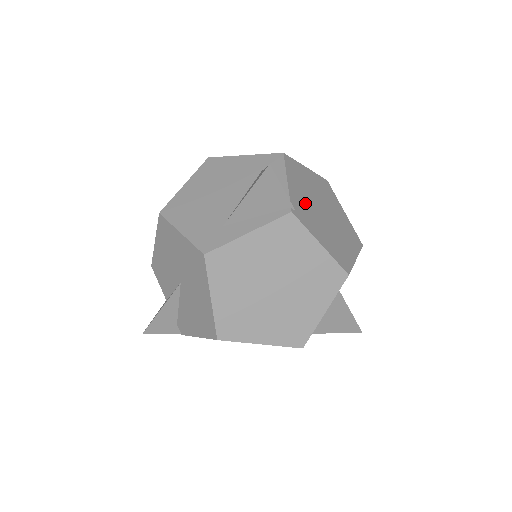
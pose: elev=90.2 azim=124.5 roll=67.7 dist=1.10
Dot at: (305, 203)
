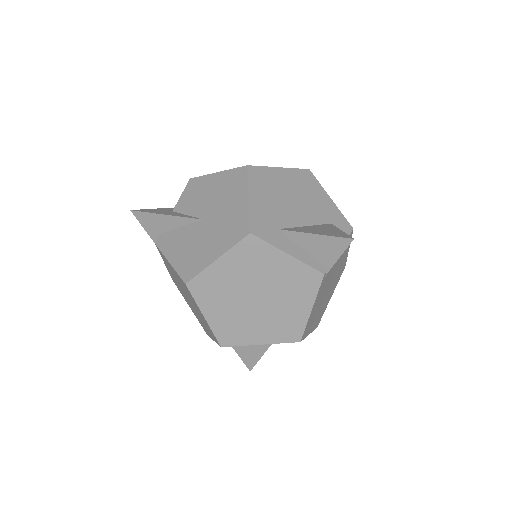
Dot at: (331, 274)
